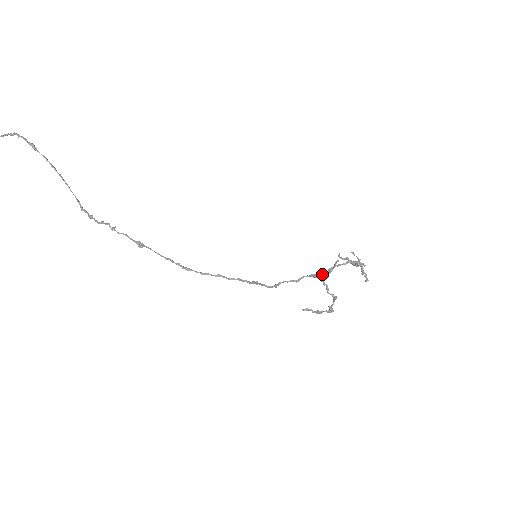
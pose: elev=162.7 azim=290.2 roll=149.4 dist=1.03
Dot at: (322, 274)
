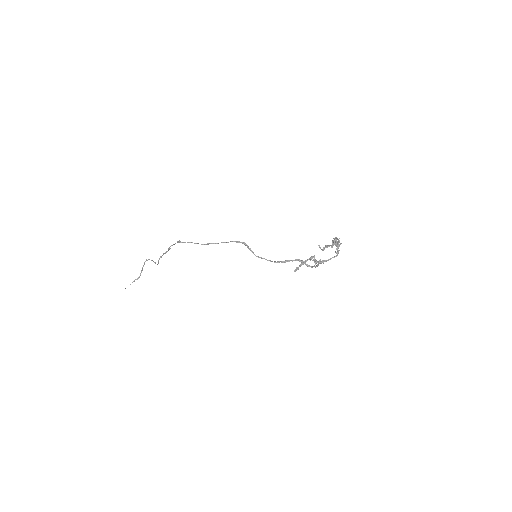
Dot at: (314, 266)
